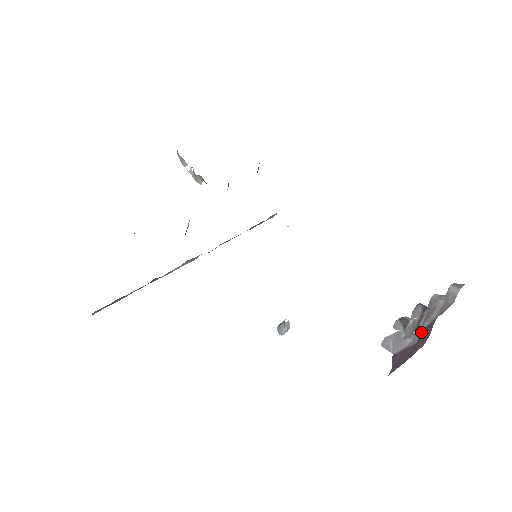
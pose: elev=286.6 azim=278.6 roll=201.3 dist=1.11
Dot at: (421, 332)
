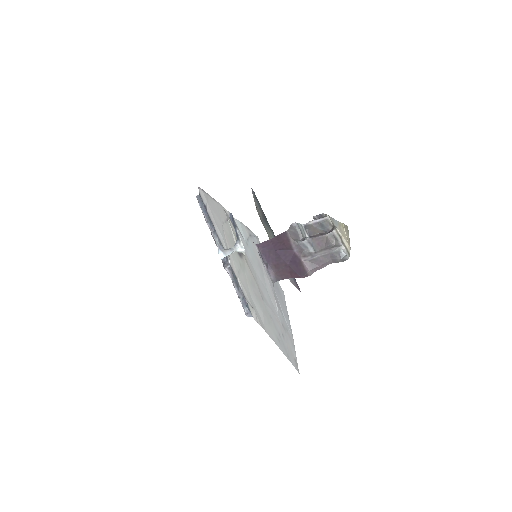
Dot at: (298, 260)
